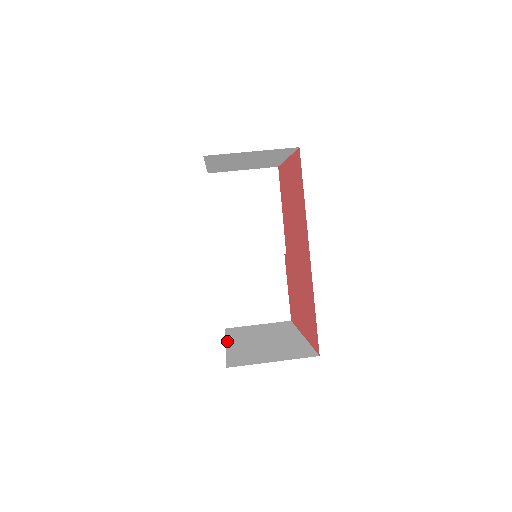
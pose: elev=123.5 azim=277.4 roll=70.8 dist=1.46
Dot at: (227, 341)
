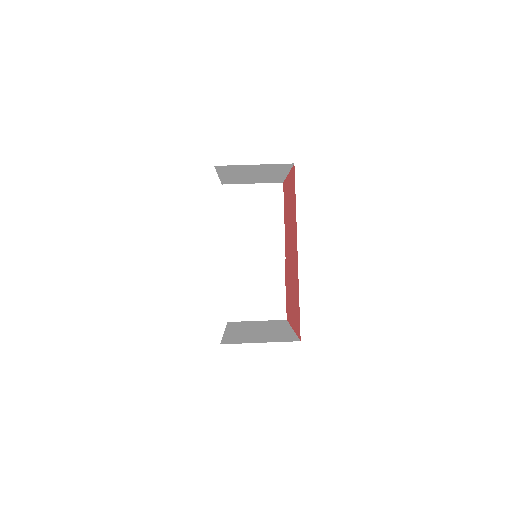
Dot at: (226, 329)
